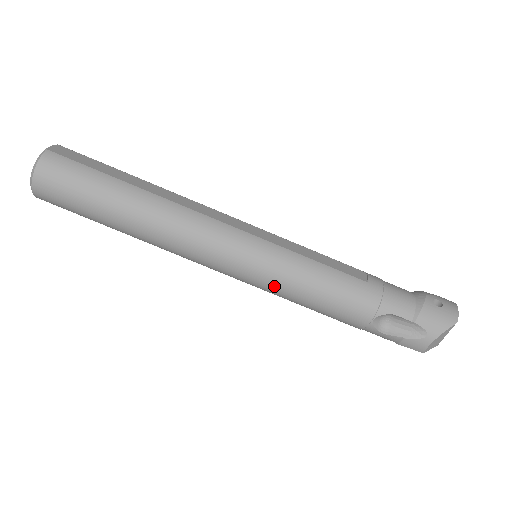
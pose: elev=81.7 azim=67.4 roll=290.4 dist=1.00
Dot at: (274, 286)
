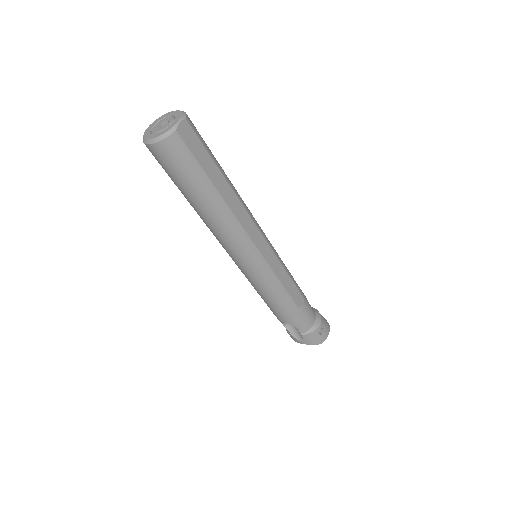
Dot at: (251, 282)
